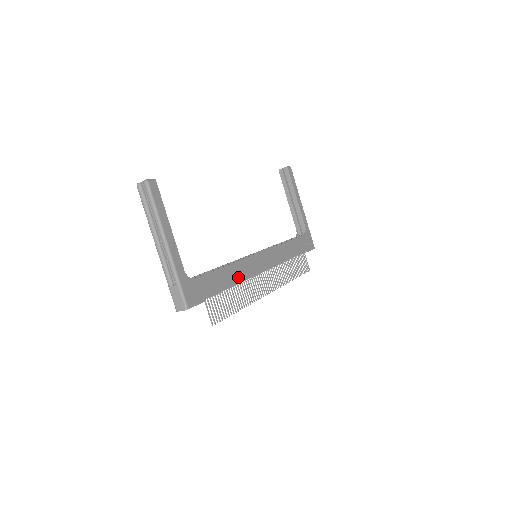
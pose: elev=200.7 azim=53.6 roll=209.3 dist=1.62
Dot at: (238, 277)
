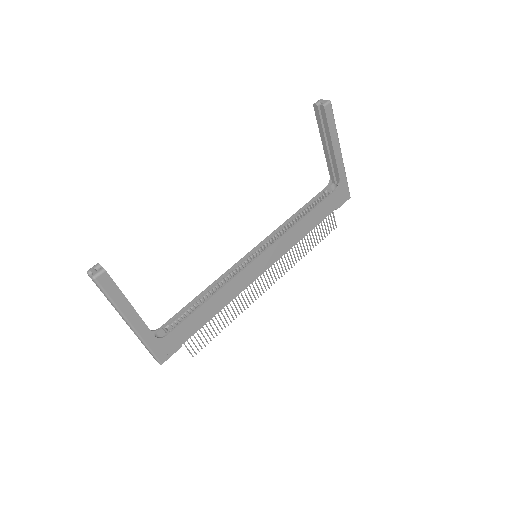
Dot at: (225, 300)
